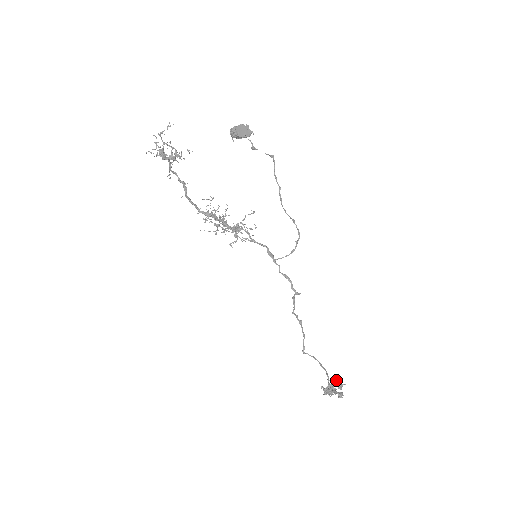
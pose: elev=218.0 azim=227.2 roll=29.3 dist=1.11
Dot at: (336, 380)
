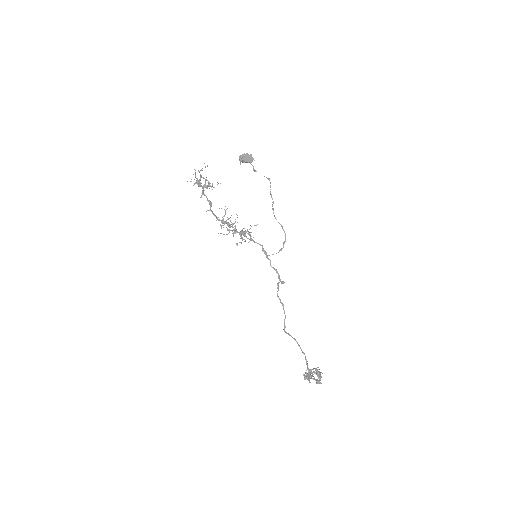
Dot at: (315, 368)
